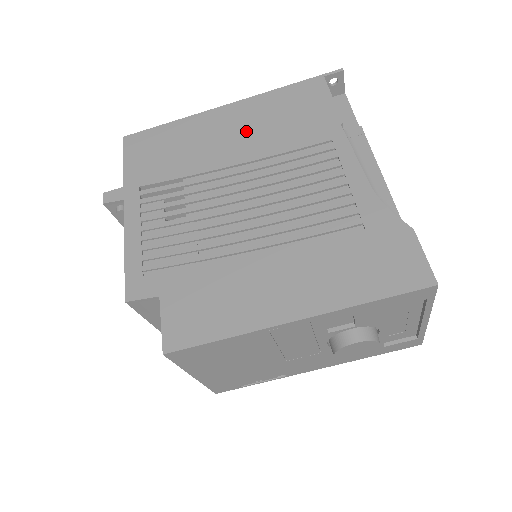
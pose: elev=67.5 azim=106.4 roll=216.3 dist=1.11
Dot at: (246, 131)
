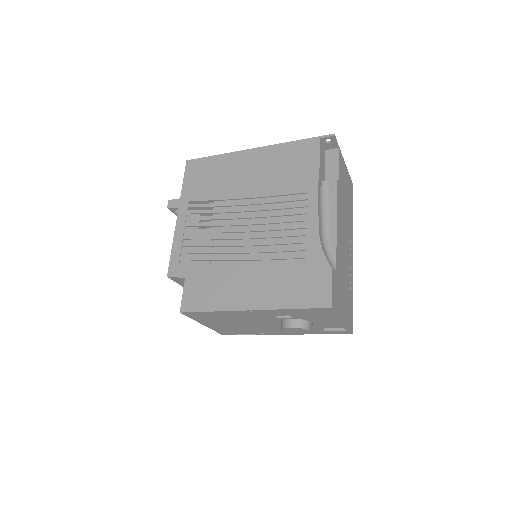
Dot at: (259, 173)
